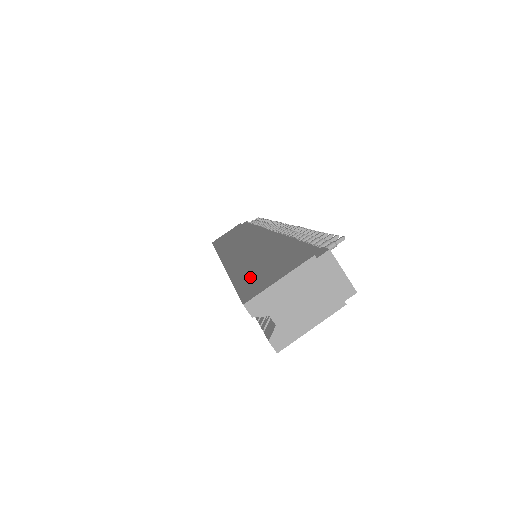
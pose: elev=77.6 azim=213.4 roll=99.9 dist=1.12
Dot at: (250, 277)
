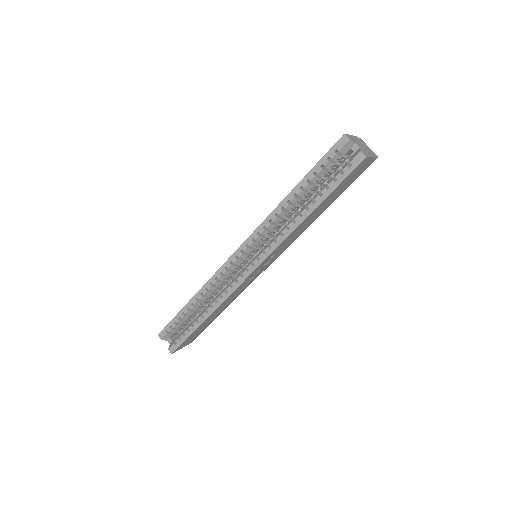
Dot at: occluded
